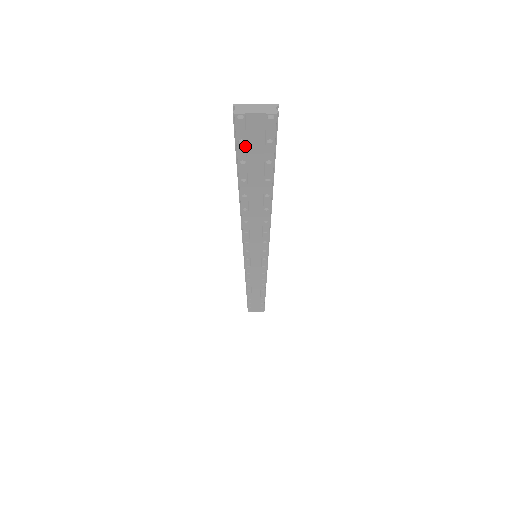
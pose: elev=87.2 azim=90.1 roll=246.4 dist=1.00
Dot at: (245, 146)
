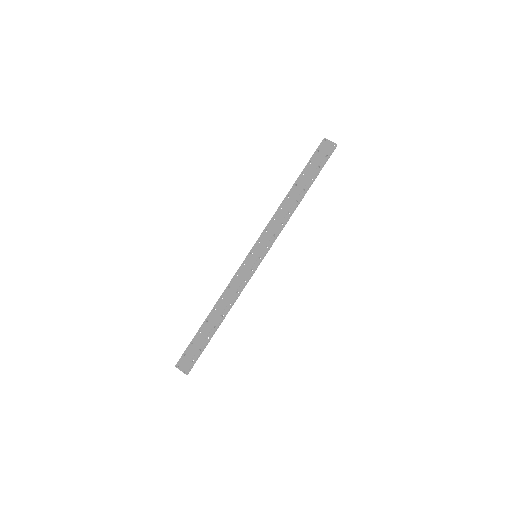
Dot at: (317, 154)
